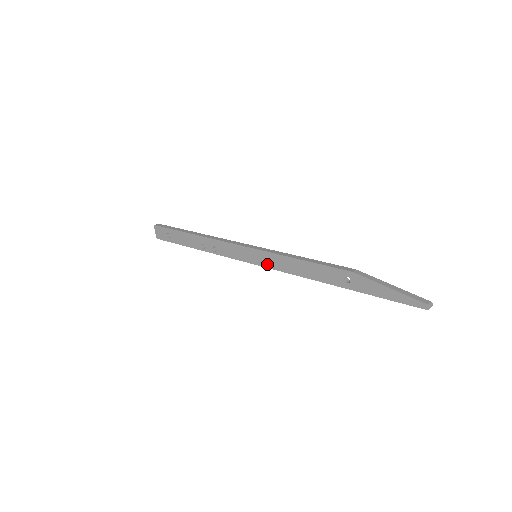
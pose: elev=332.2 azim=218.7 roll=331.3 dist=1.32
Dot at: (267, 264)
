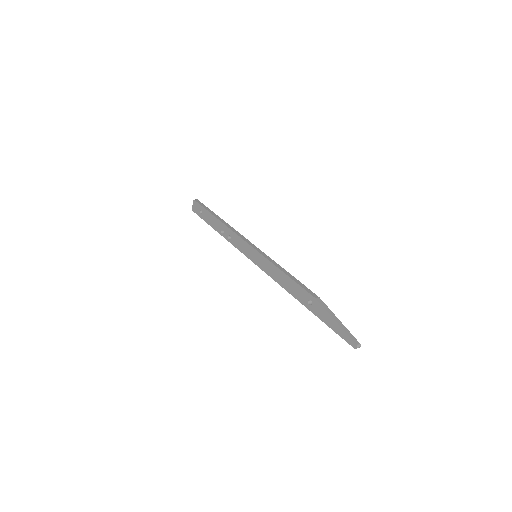
Dot at: (261, 266)
